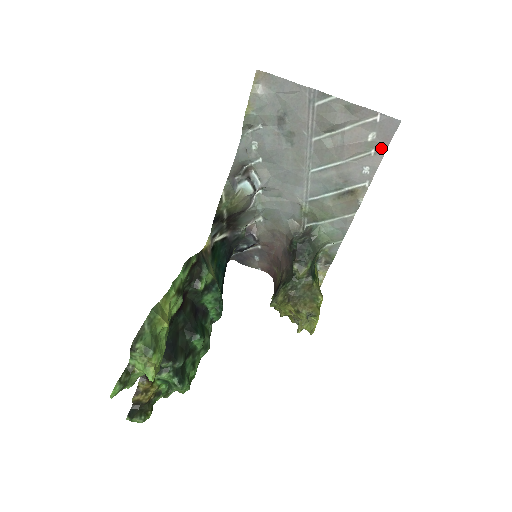
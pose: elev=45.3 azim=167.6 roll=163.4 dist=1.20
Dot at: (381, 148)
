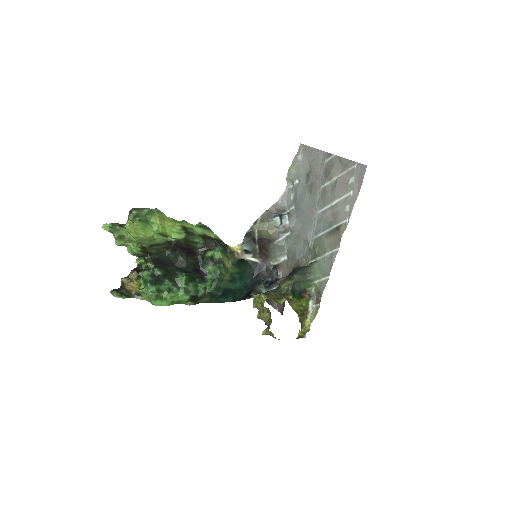
Dot at: (357, 190)
